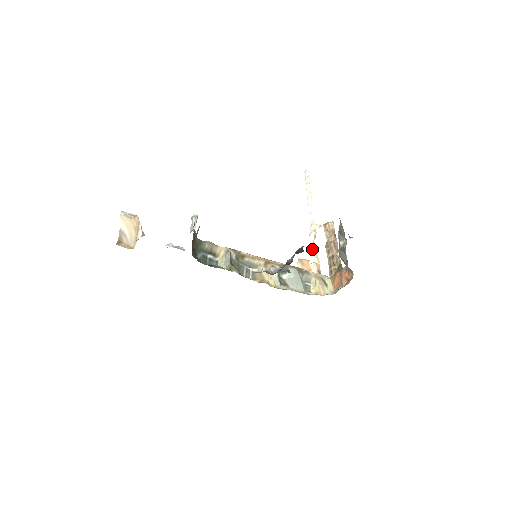
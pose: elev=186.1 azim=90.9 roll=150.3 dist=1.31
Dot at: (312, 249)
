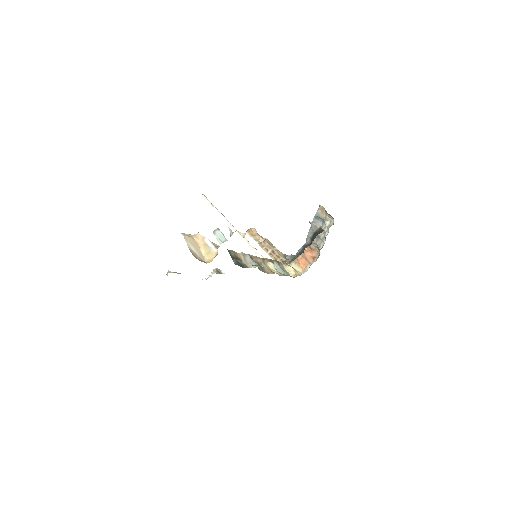
Dot at: (254, 251)
